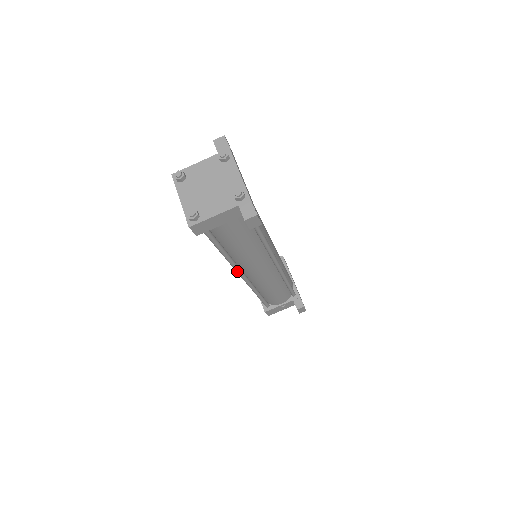
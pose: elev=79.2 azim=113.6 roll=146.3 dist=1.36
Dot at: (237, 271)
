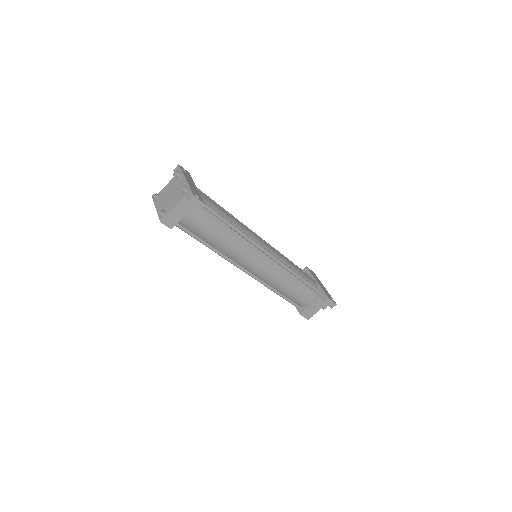
Dot at: (235, 265)
